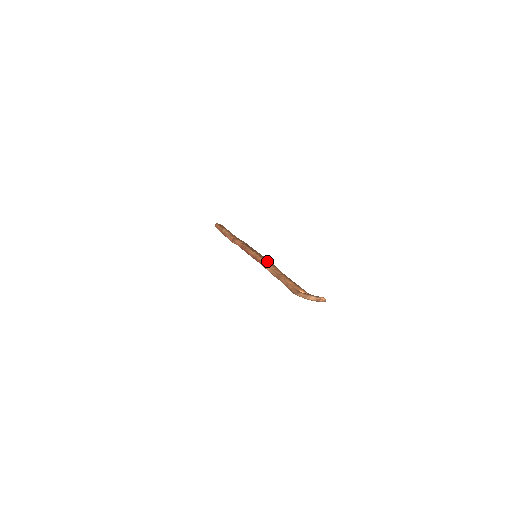
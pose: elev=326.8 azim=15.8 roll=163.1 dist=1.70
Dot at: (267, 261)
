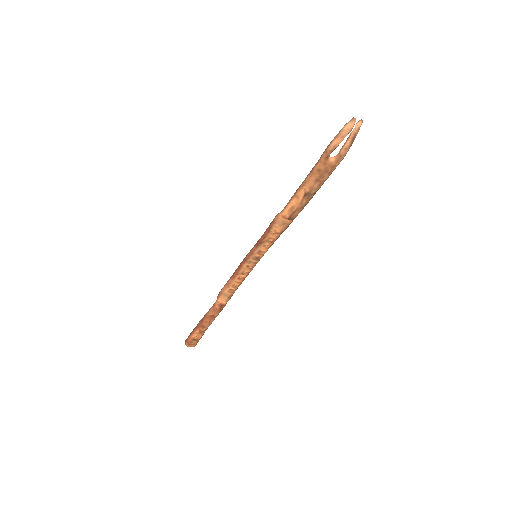
Dot at: occluded
